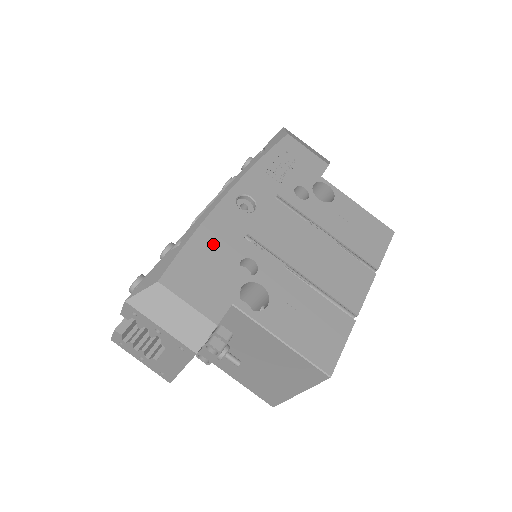
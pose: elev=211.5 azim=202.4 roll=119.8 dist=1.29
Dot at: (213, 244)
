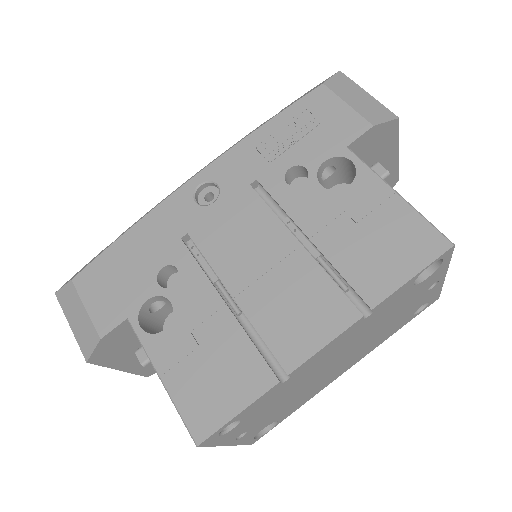
Dot at: (142, 244)
